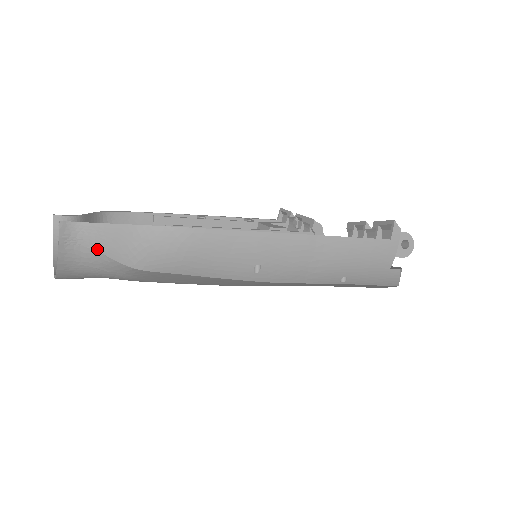
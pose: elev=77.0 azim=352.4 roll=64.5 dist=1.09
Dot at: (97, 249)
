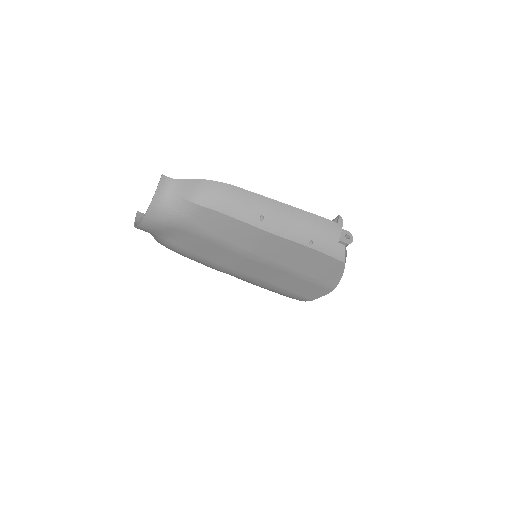
Dot at: (176, 193)
